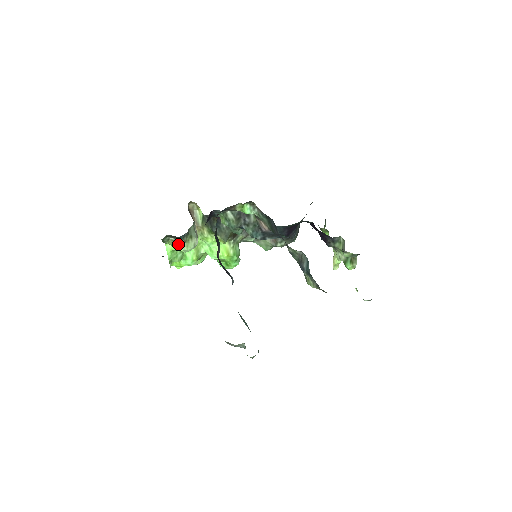
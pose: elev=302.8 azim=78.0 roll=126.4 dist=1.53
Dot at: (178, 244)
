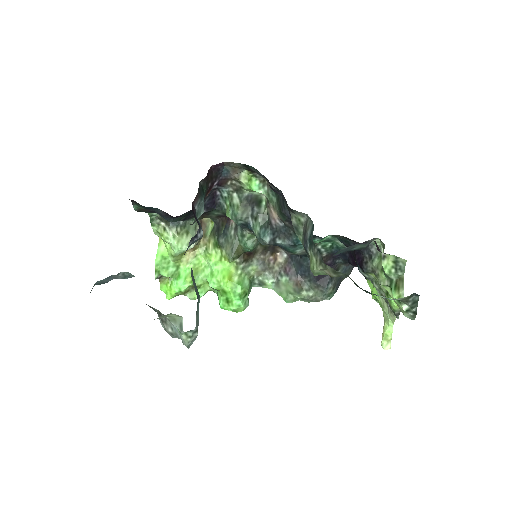
Dot at: (168, 234)
